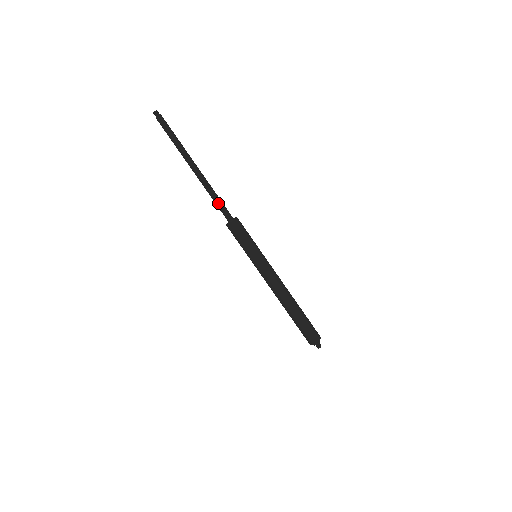
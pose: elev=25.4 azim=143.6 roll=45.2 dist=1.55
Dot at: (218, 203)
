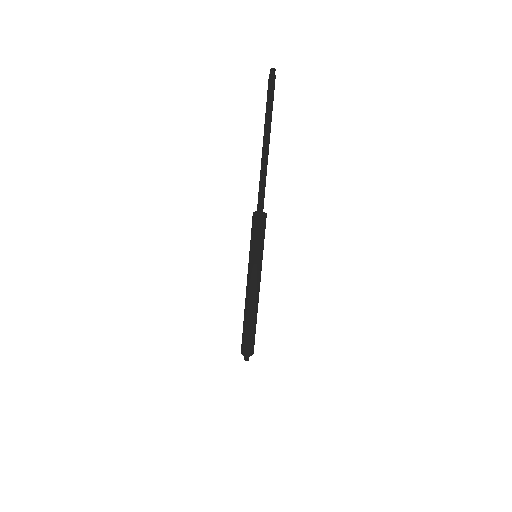
Dot at: (262, 191)
